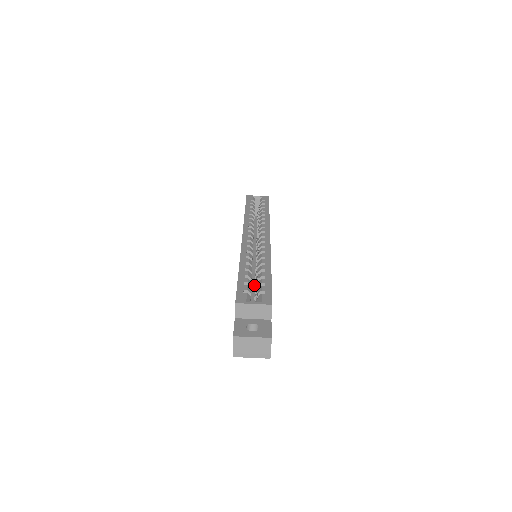
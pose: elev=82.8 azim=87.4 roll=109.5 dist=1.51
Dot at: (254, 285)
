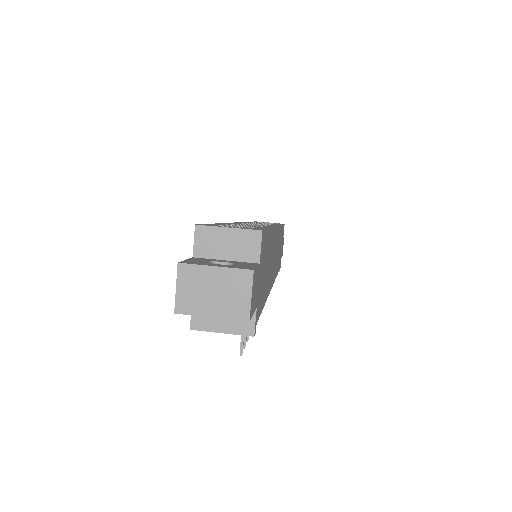
Dot at: occluded
